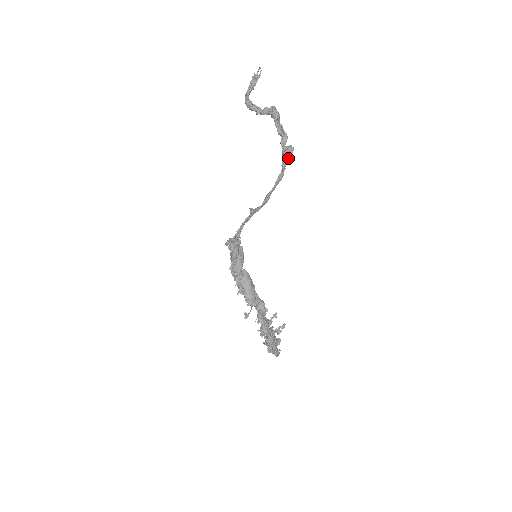
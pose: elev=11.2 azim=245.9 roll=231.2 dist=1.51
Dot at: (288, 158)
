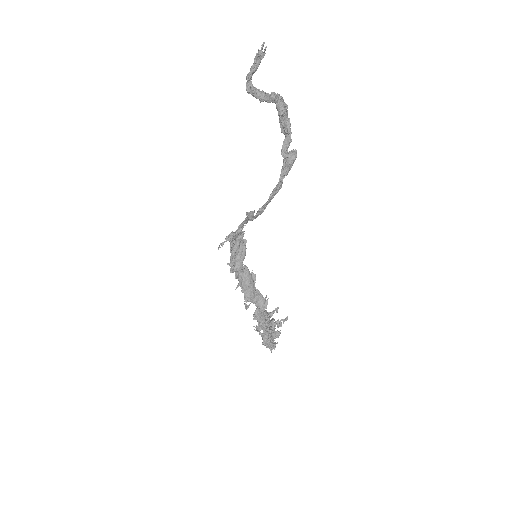
Dot at: (288, 168)
